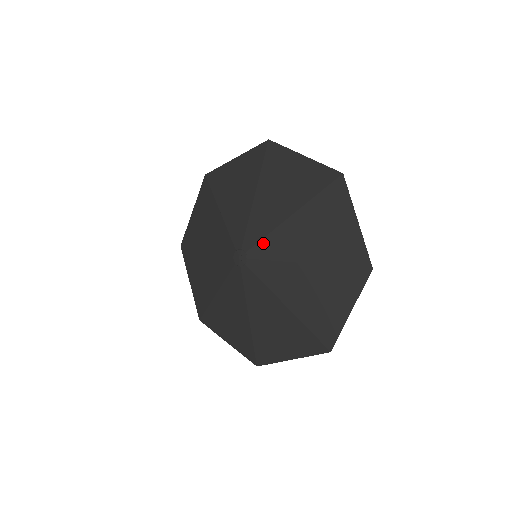
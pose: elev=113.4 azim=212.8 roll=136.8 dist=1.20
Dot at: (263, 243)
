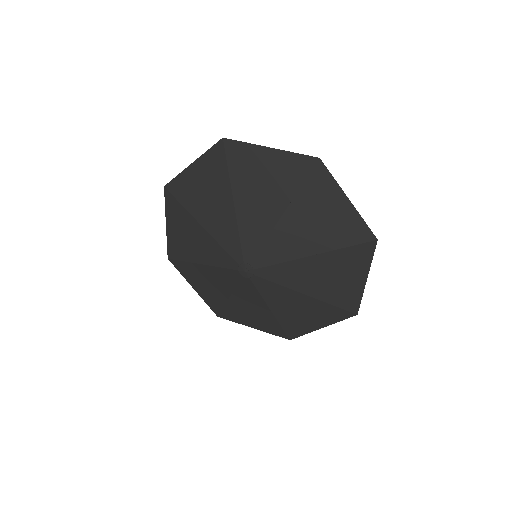
Dot at: (264, 251)
